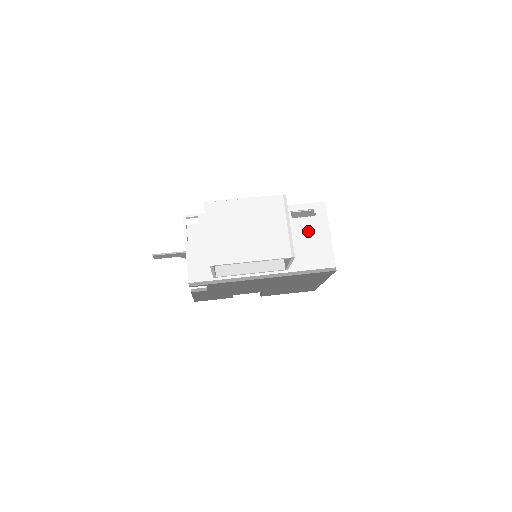
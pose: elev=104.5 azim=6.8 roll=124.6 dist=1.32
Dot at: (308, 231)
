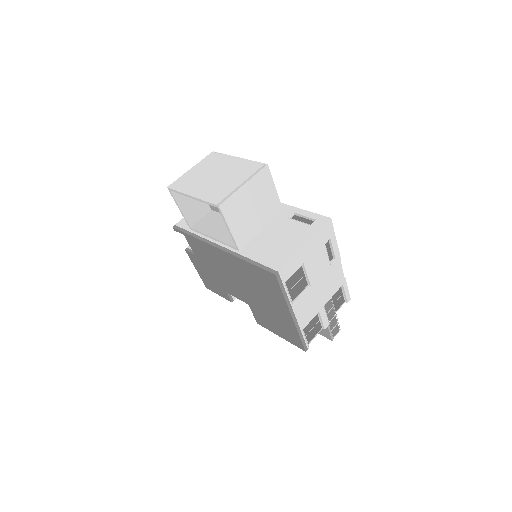
Dot at: (290, 233)
